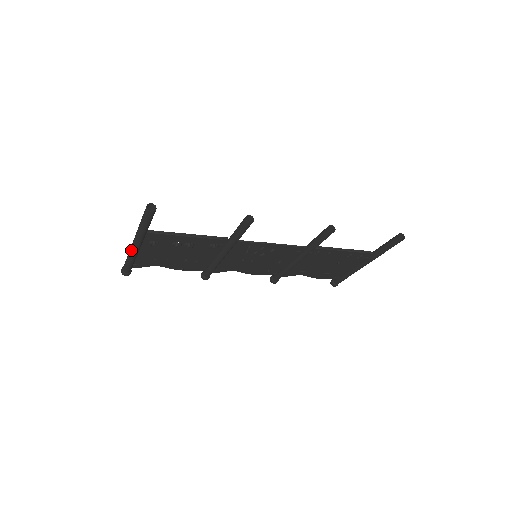
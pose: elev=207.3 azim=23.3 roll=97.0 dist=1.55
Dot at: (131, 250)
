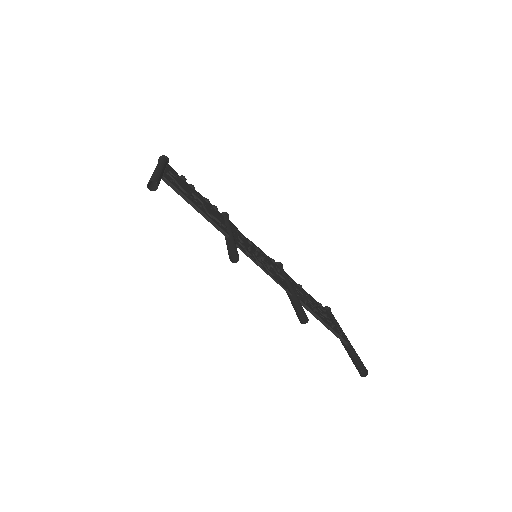
Dot at: occluded
